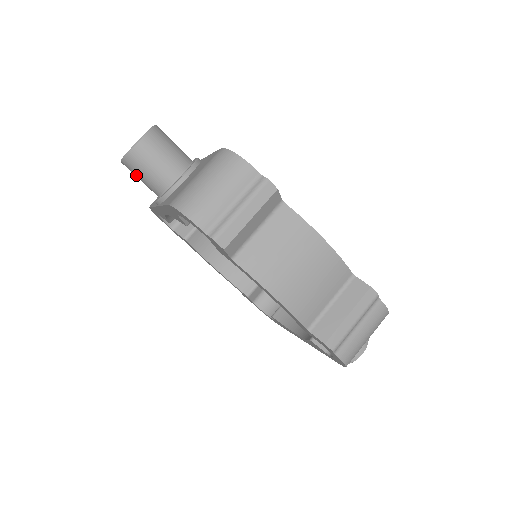
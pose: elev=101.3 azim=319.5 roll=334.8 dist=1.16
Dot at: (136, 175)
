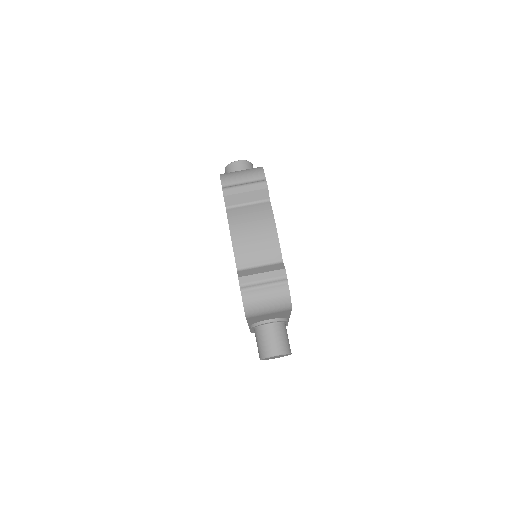
Dot at: occluded
